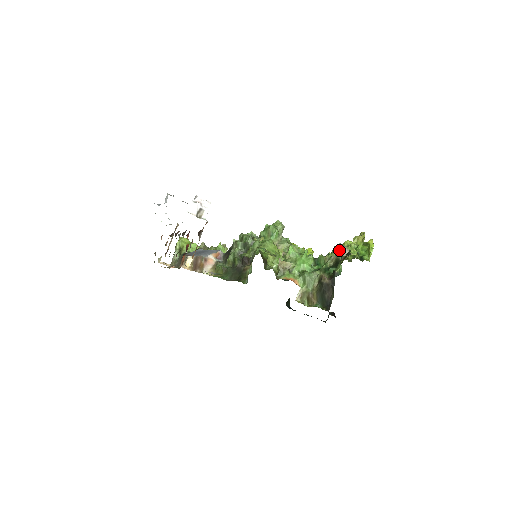
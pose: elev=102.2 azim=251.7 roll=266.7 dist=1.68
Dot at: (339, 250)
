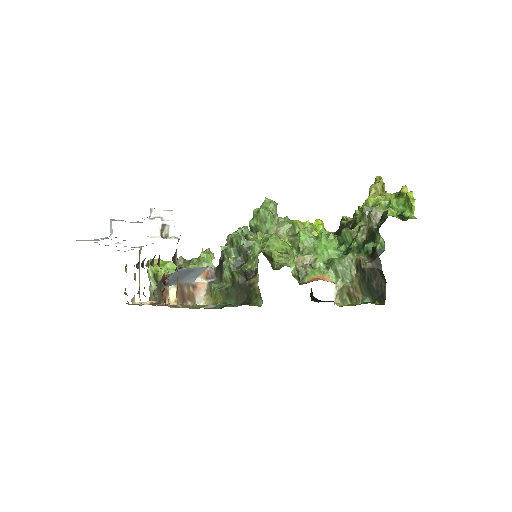
Dot at: (368, 216)
